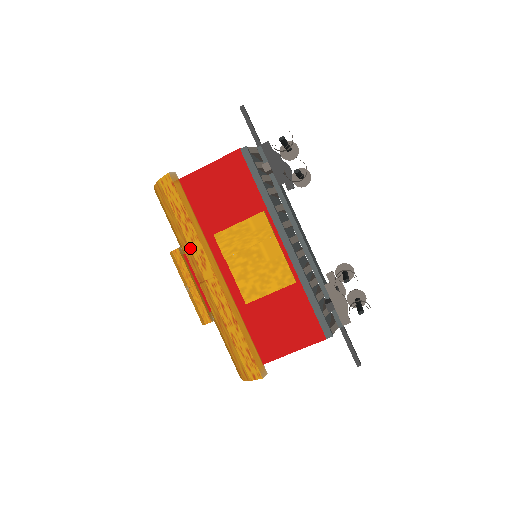
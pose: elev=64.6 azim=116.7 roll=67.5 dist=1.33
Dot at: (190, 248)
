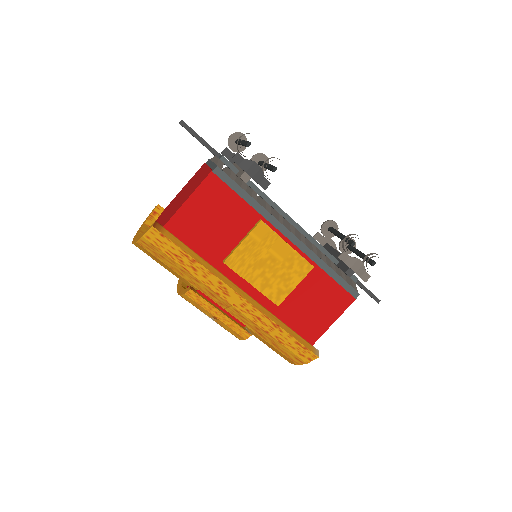
Dot at: (205, 284)
